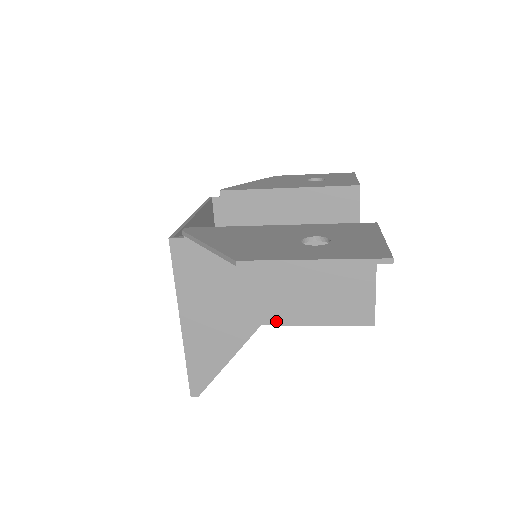
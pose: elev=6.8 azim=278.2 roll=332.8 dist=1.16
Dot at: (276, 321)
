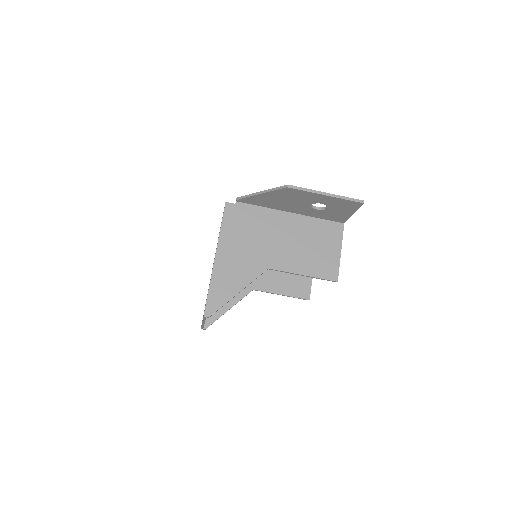
Dot at: (279, 267)
